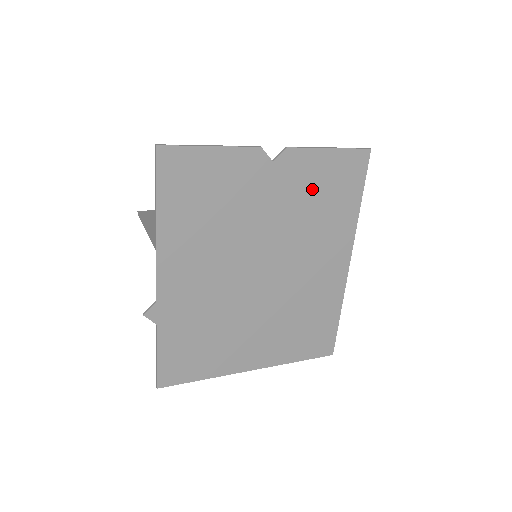
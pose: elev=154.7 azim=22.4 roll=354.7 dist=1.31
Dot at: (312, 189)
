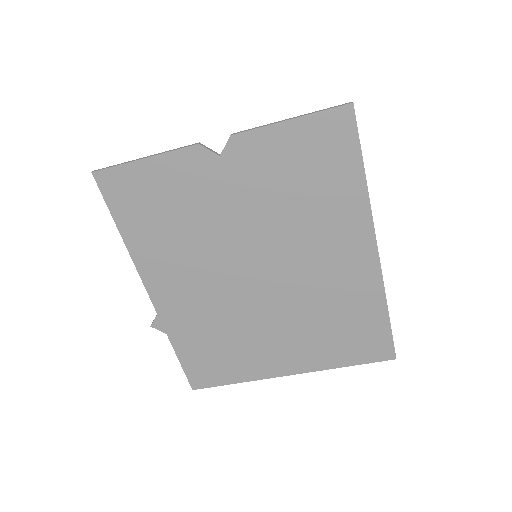
Dot at: (284, 174)
